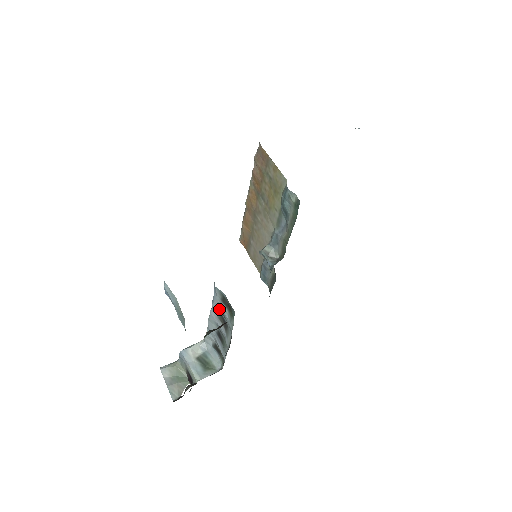
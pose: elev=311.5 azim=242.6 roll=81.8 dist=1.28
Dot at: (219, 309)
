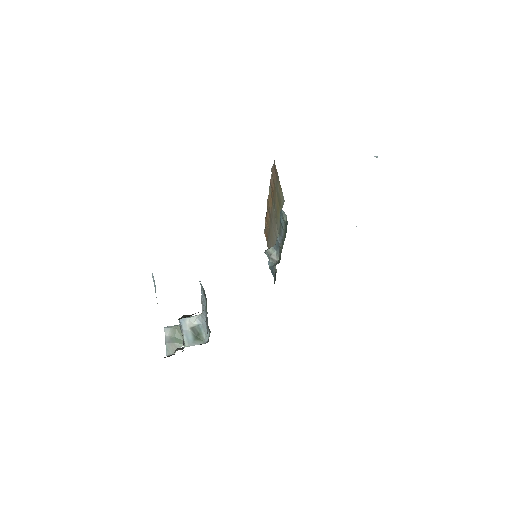
Dot at: occluded
